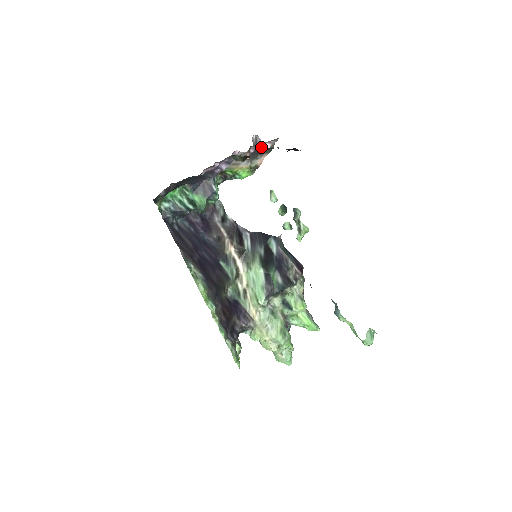
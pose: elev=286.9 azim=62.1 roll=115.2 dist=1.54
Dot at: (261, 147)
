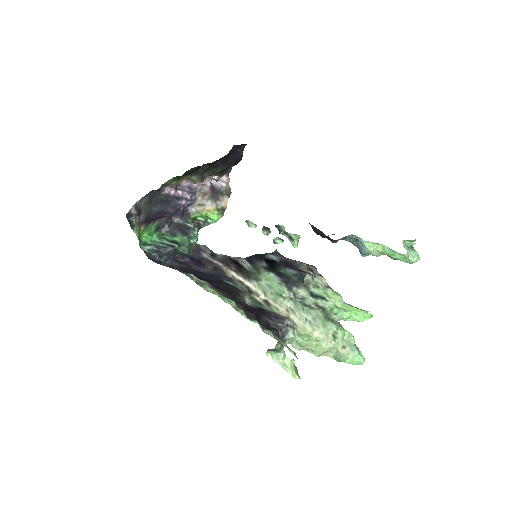
Dot at: (218, 187)
